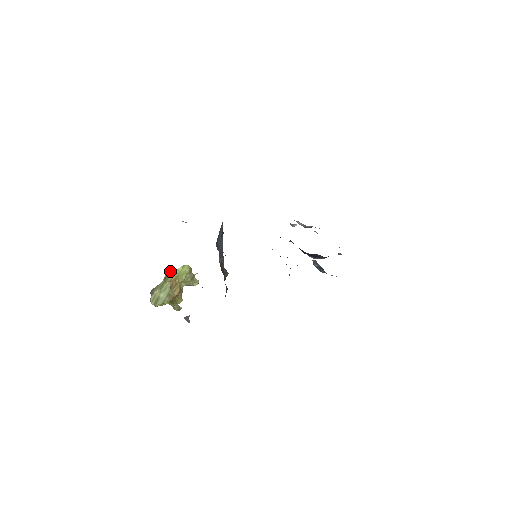
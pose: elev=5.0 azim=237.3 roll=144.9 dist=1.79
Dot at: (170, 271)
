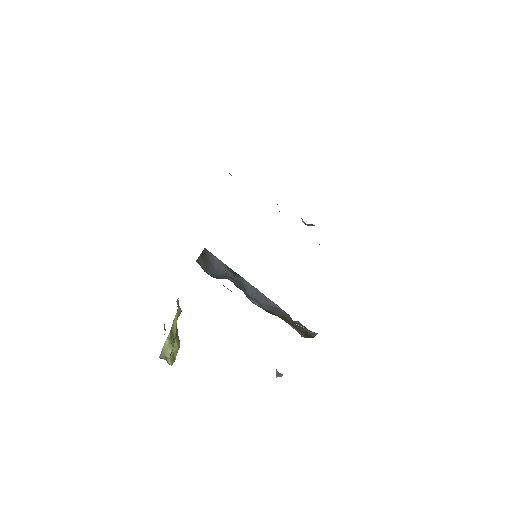
Dot at: (171, 329)
